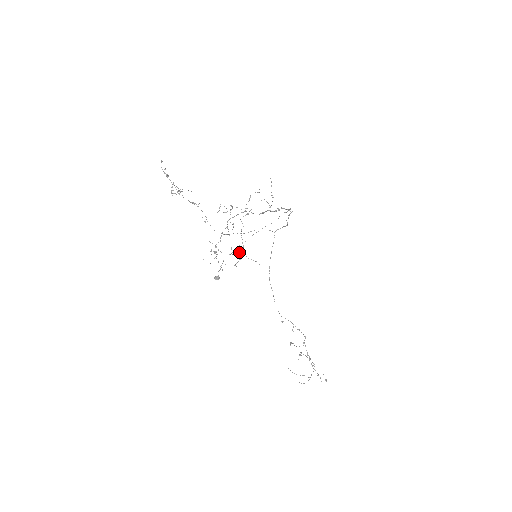
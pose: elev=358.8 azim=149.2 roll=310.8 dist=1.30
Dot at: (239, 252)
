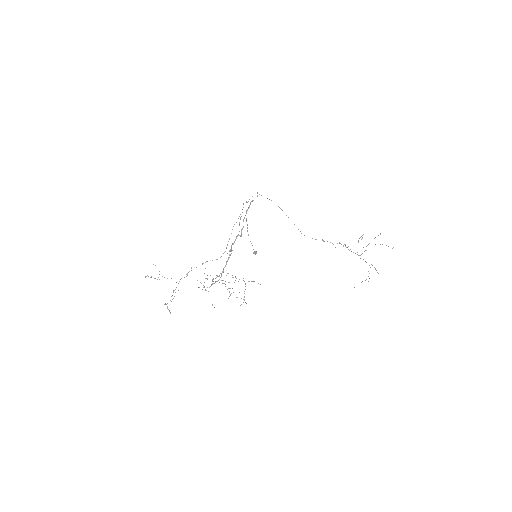
Dot at: occluded
